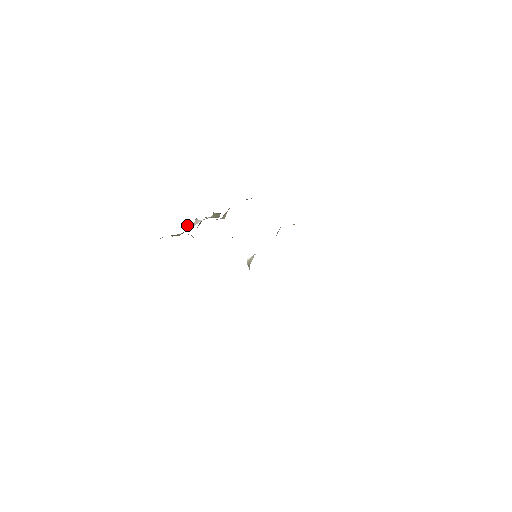
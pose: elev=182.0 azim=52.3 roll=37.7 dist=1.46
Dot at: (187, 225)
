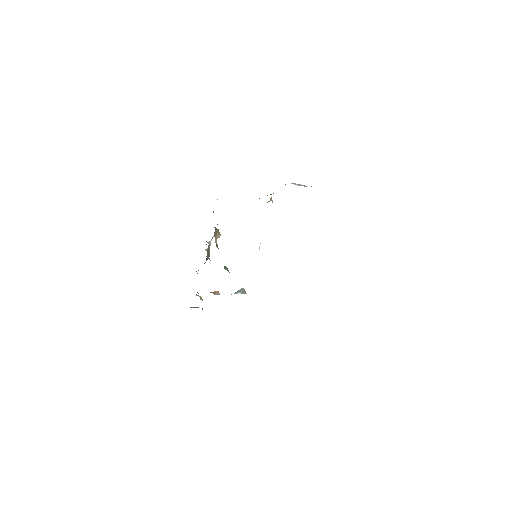
Dot at: (206, 249)
